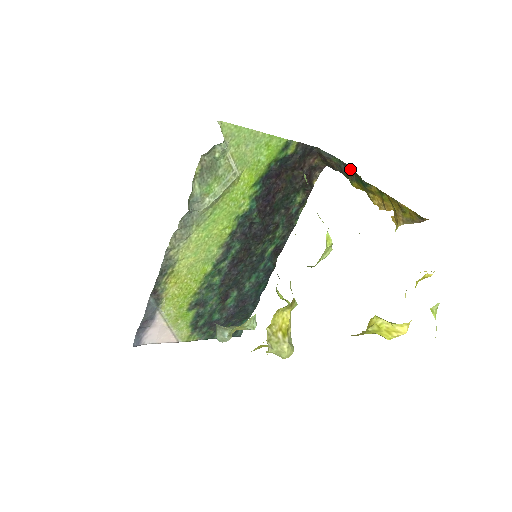
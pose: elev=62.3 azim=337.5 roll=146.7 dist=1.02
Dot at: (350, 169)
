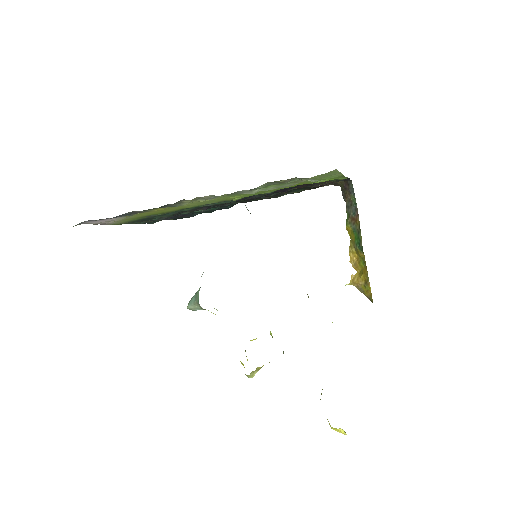
Dot at: (357, 218)
